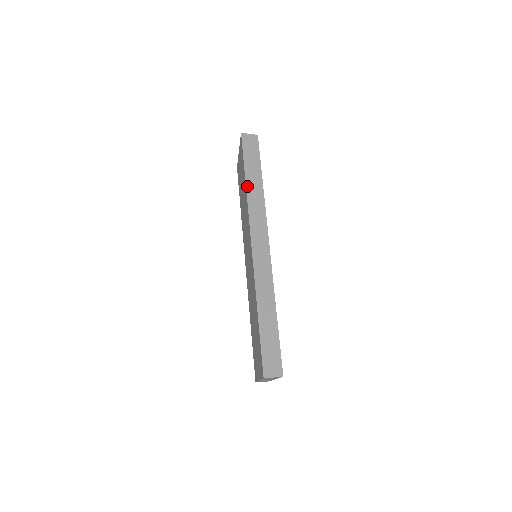
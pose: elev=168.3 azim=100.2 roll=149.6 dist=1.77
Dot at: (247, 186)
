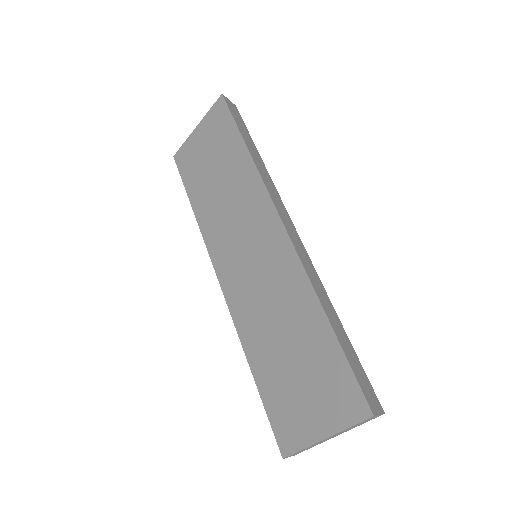
Dot at: (250, 153)
